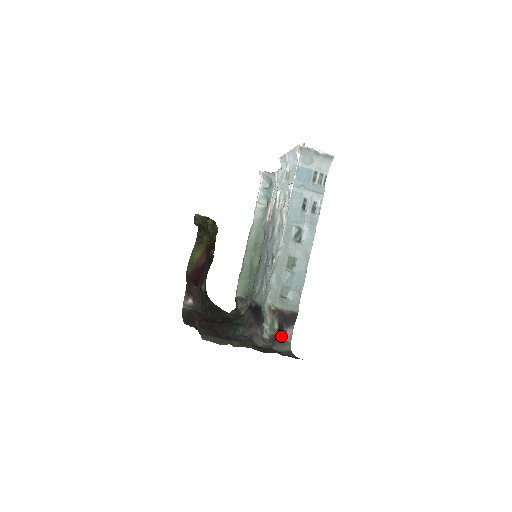
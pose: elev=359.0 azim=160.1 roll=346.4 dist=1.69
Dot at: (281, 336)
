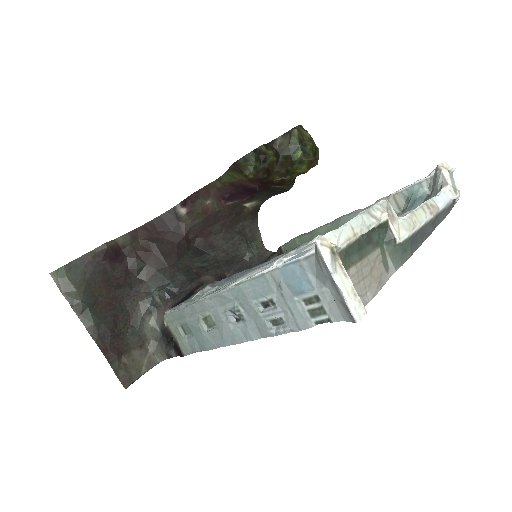
Dot at: (168, 344)
